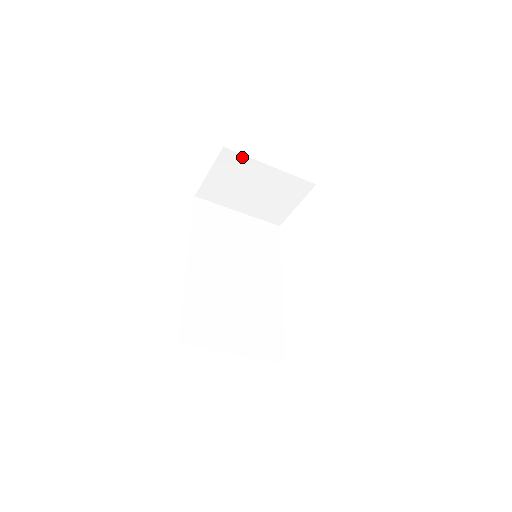
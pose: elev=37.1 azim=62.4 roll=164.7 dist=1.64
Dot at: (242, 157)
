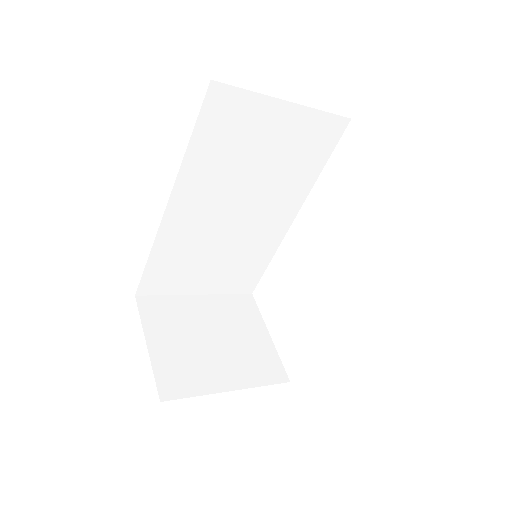
Dot at: occluded
